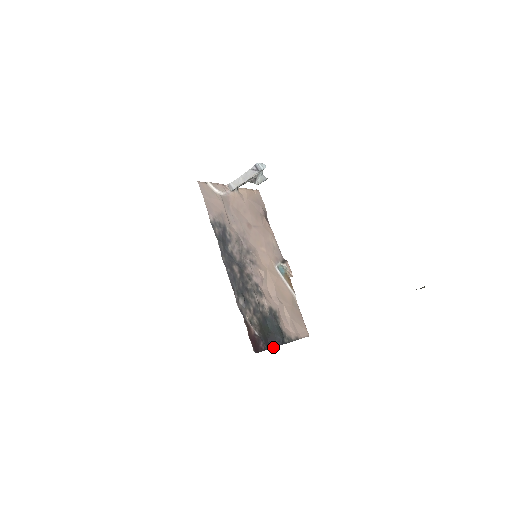
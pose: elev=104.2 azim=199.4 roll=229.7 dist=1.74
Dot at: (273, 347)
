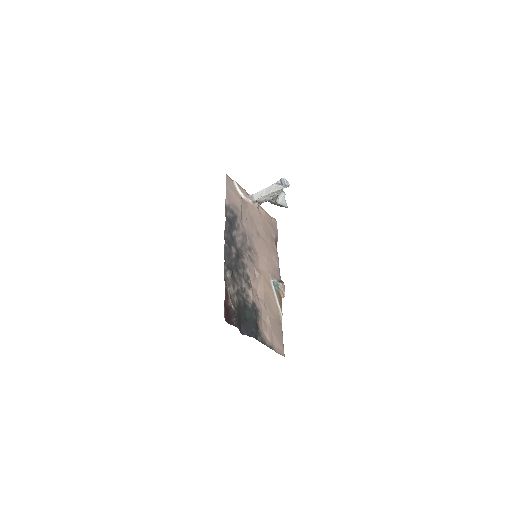
Dot at: (244, 334)
